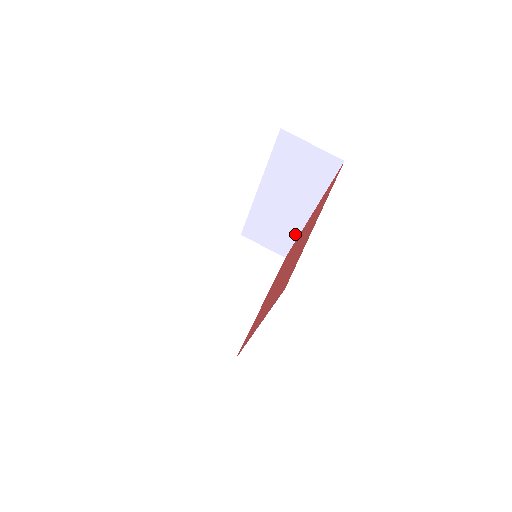
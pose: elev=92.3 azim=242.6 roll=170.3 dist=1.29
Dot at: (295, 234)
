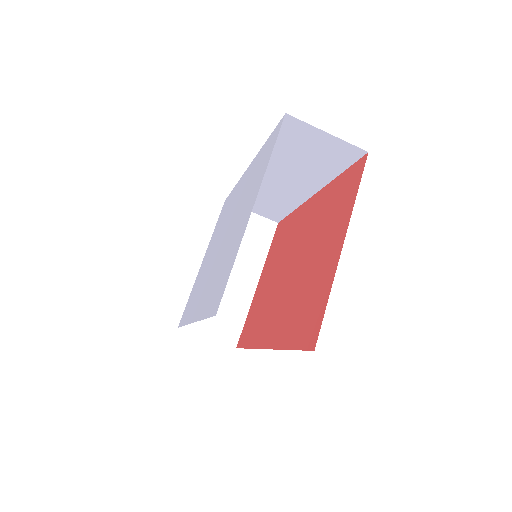
Dot at: (293, 206)
